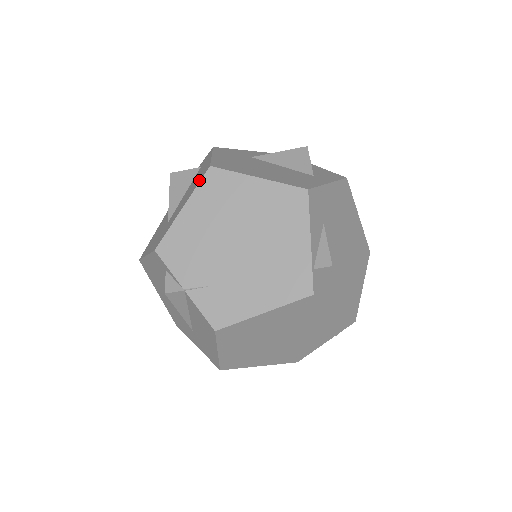
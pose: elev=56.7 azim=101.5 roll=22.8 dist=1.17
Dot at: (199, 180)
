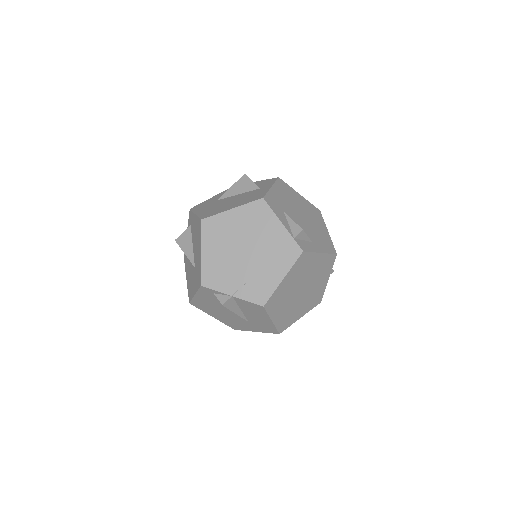
Dot at: (199, 231)
